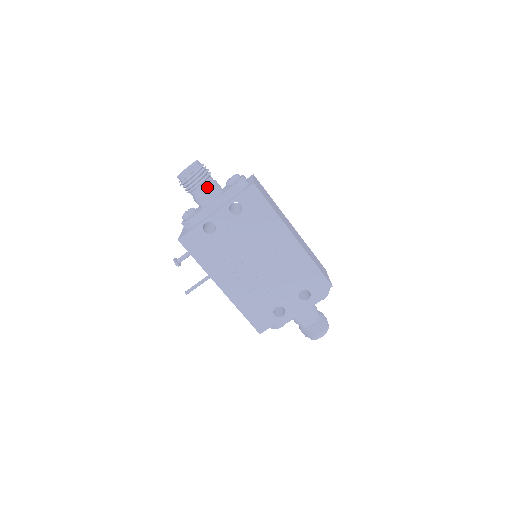
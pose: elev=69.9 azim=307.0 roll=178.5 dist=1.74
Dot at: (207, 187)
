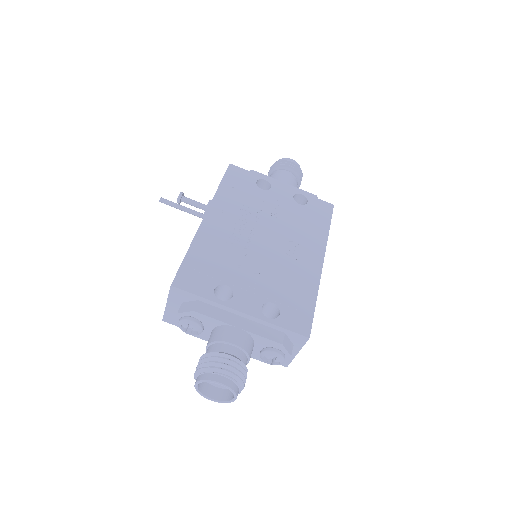
Dot at: (293, 178)
